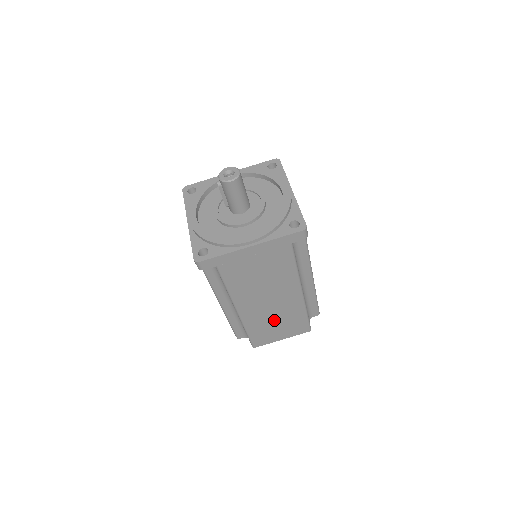
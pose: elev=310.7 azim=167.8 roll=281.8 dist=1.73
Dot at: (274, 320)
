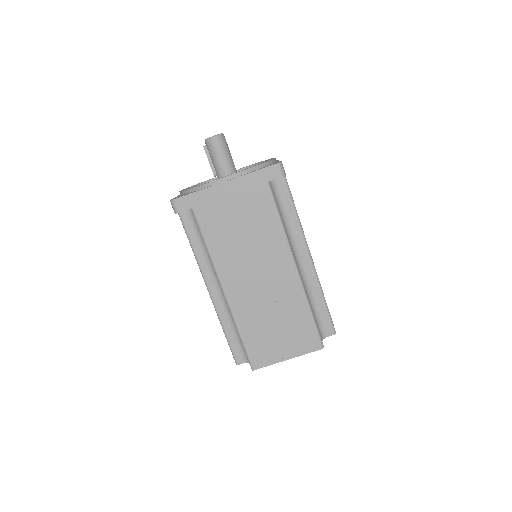
Dot at: (270, 316)
